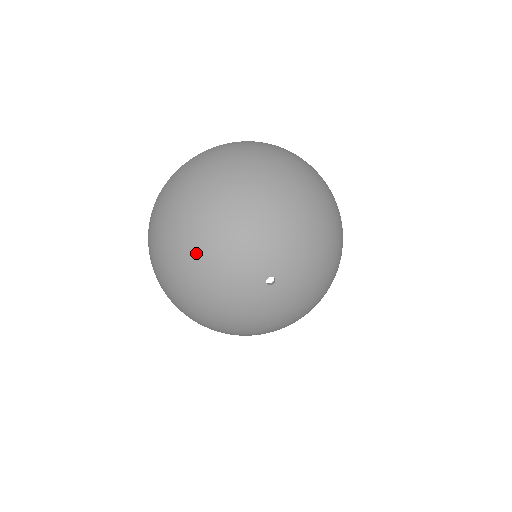
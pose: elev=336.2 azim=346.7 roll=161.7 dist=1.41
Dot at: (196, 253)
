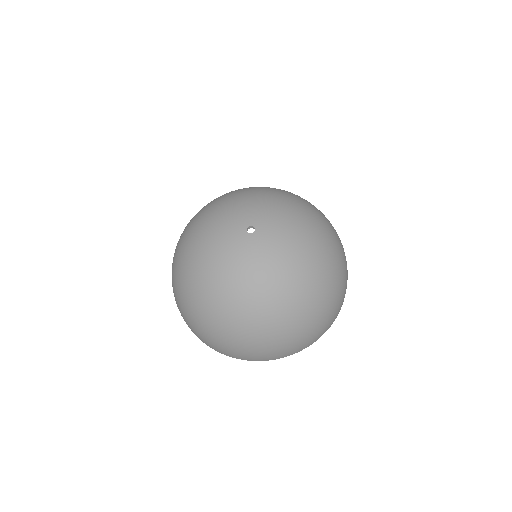
Dot at: (196, 225)
